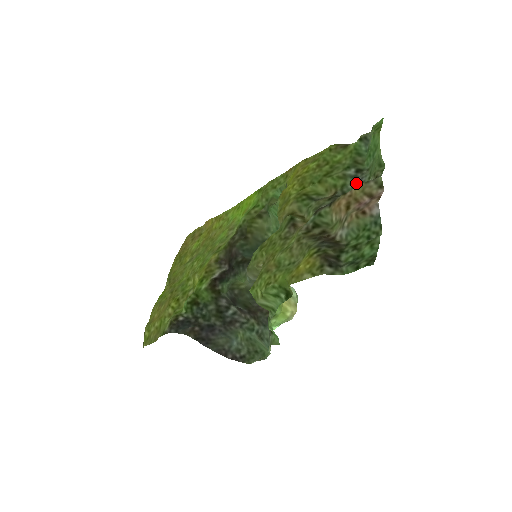
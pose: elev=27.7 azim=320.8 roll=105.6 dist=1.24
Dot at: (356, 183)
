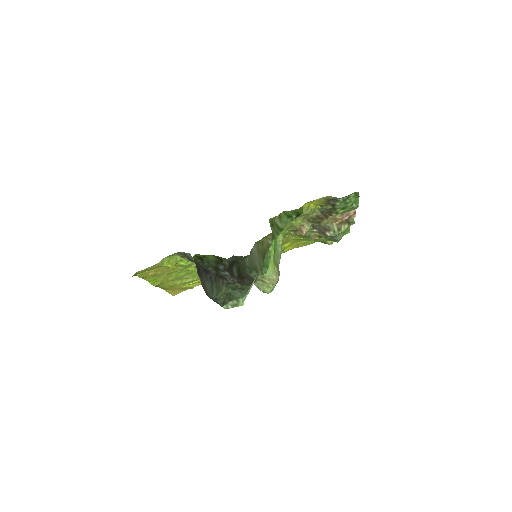
Dot at: (334, 236)
